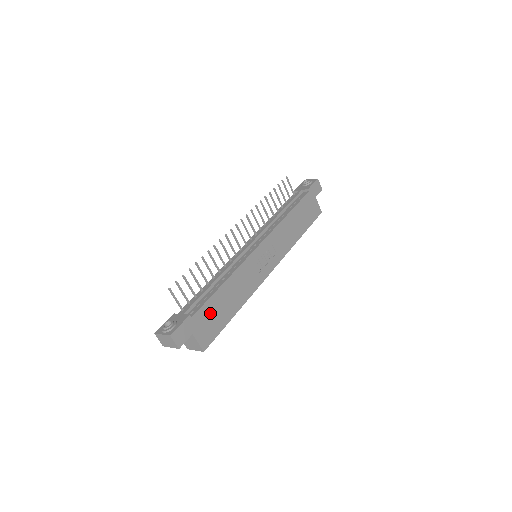
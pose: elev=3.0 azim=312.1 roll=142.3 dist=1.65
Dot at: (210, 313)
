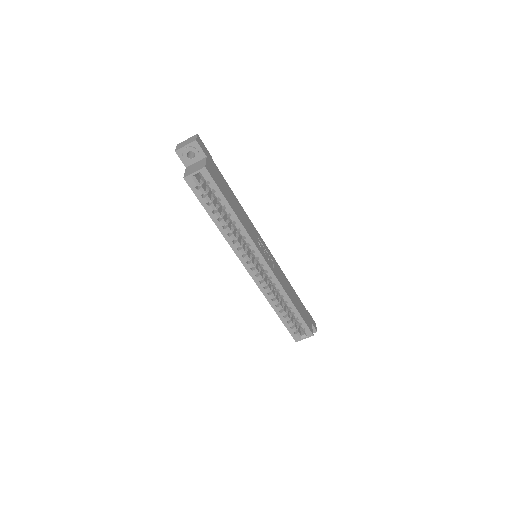
Dot at: (221, 180)
